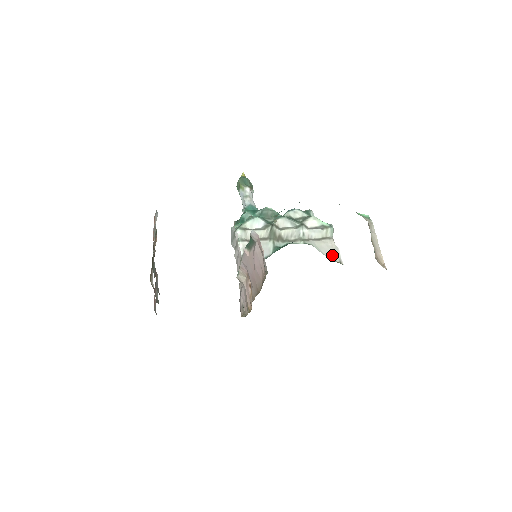
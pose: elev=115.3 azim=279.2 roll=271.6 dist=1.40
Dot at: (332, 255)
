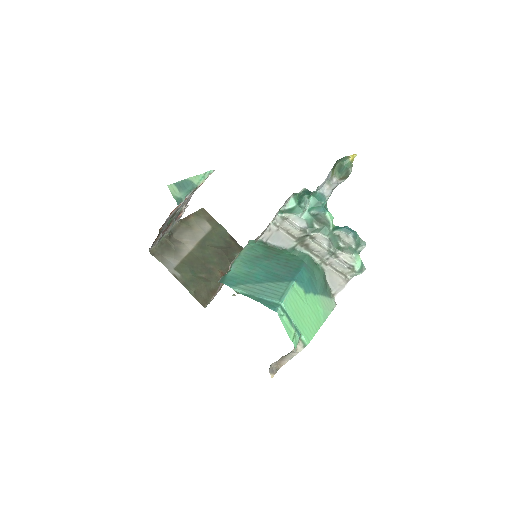
Dot at: (334, 286)
